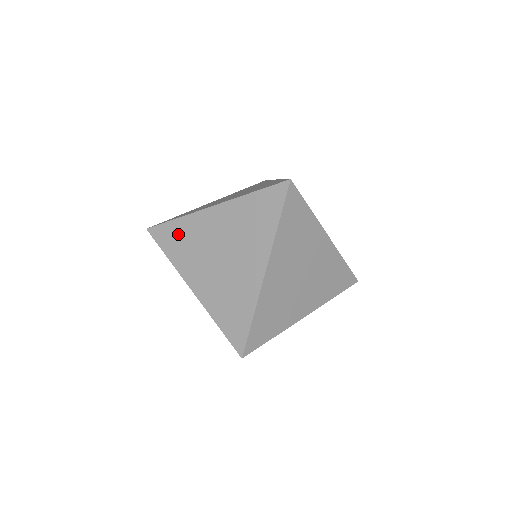
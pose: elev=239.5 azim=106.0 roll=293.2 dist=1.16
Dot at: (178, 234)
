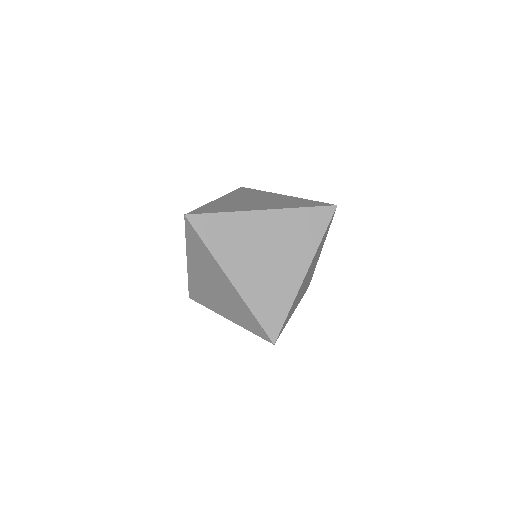
Dot at: (201, 249)
